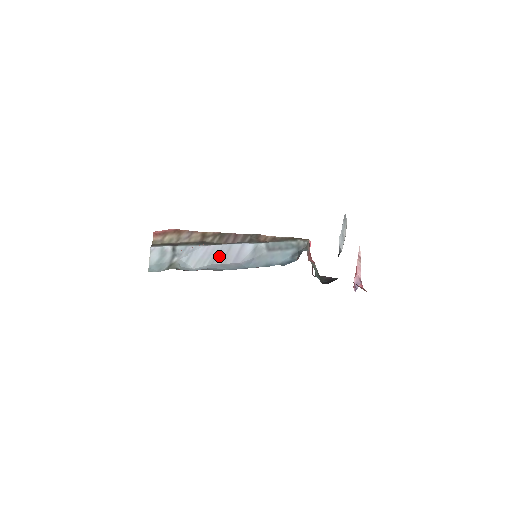
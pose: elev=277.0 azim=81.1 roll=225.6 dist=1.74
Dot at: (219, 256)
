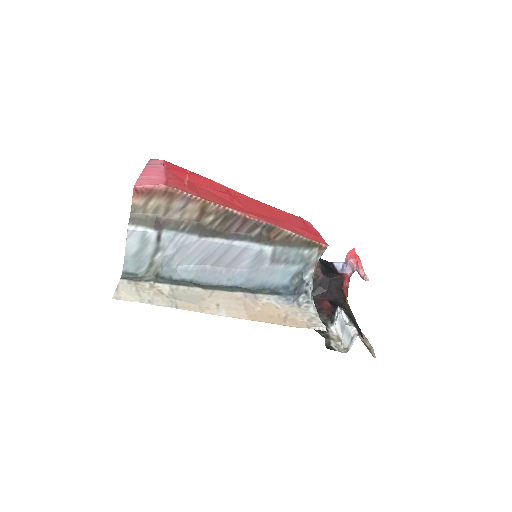
Dot at: (212, 257)
